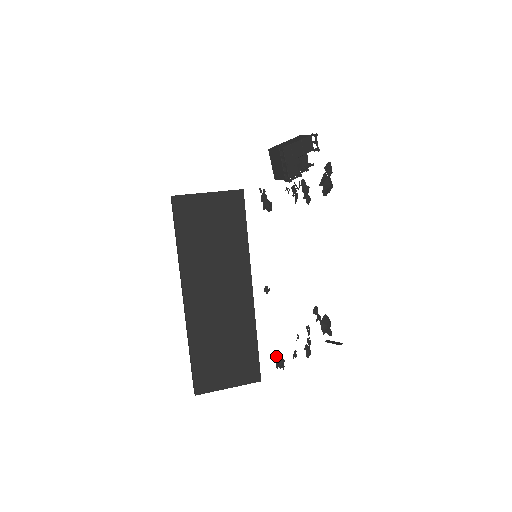
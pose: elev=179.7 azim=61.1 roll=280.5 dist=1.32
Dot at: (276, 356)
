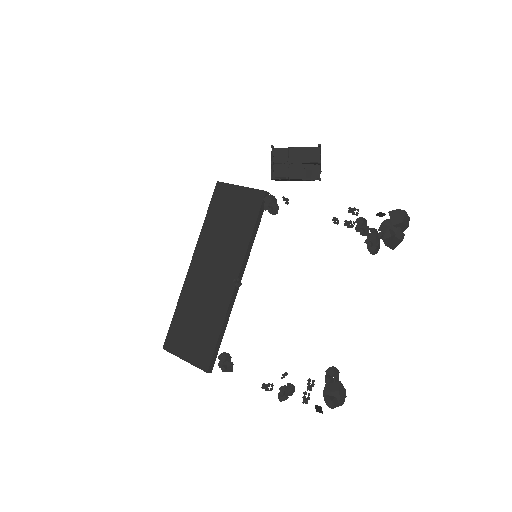
Dot at: (223, 354)
